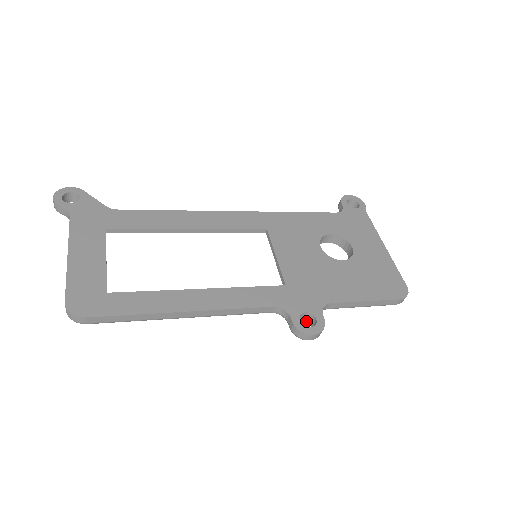
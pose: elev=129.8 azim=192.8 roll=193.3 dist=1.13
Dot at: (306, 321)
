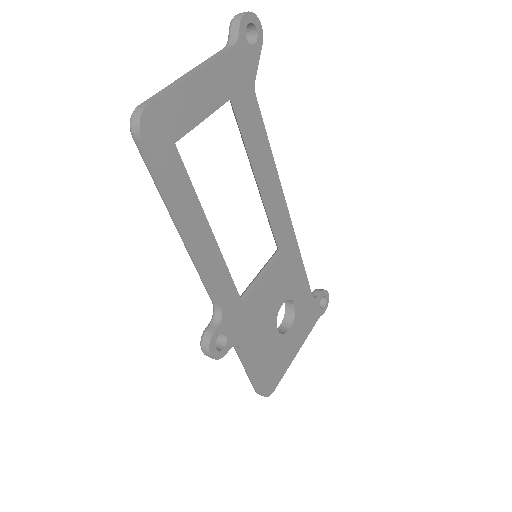
Dot at: occluded
